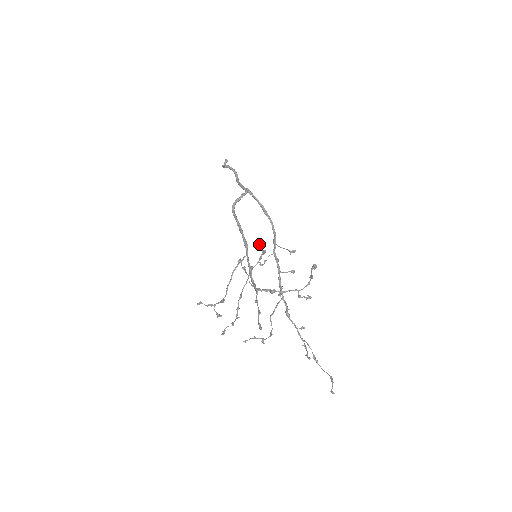
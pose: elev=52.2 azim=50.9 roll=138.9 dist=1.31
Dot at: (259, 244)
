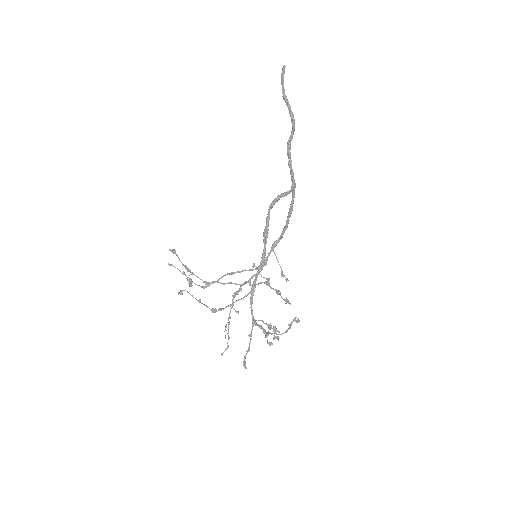
Dot at: (289, 303)
